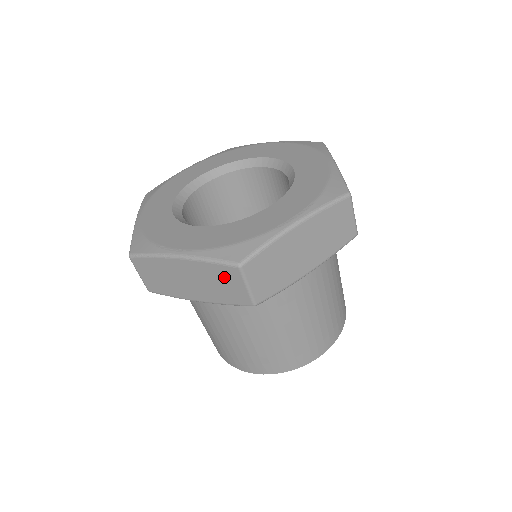
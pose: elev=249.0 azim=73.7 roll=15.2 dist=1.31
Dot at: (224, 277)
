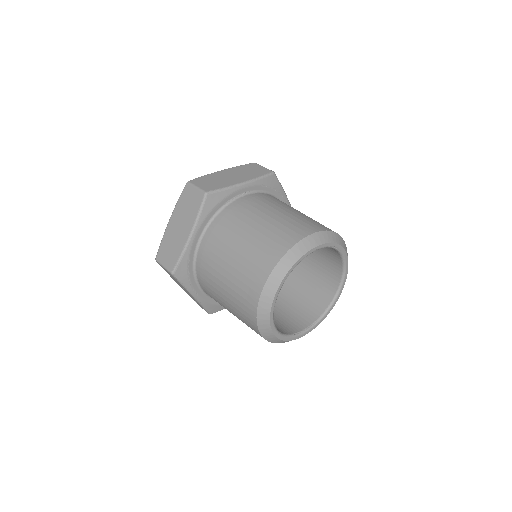
Dot at: (187, 198)
